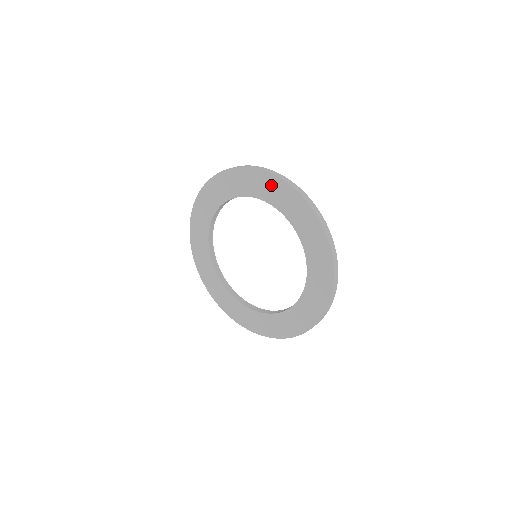
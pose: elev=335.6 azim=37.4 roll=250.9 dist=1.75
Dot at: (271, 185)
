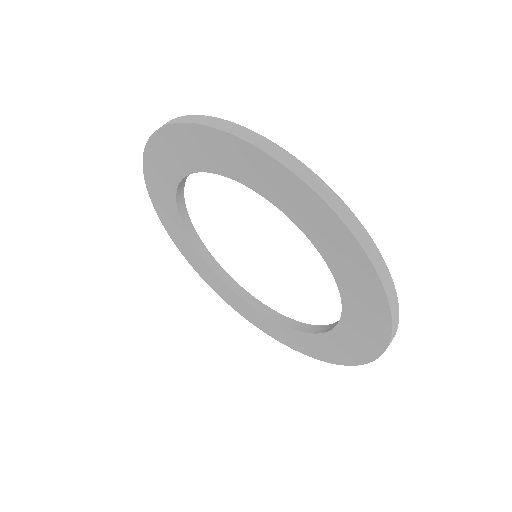
Dot at: (323, 222)
